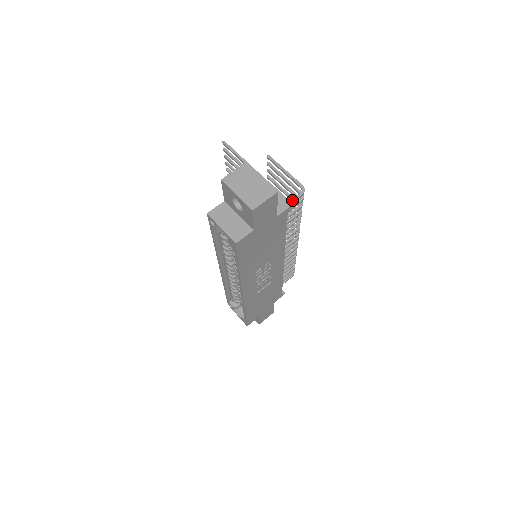
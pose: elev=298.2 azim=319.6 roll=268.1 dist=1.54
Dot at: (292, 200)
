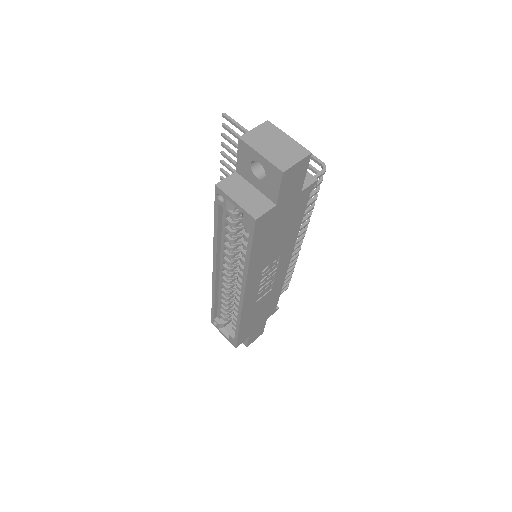
Dot at: occluded
